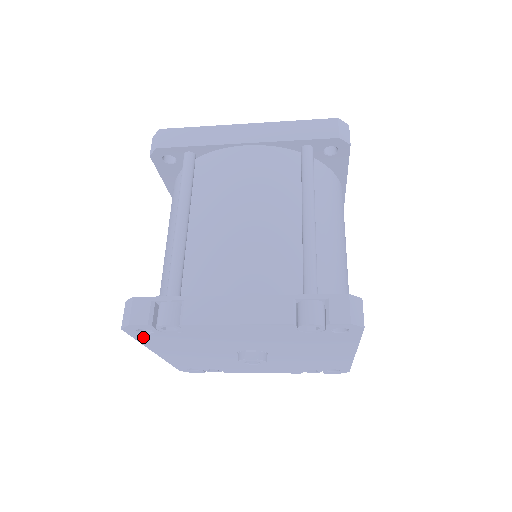
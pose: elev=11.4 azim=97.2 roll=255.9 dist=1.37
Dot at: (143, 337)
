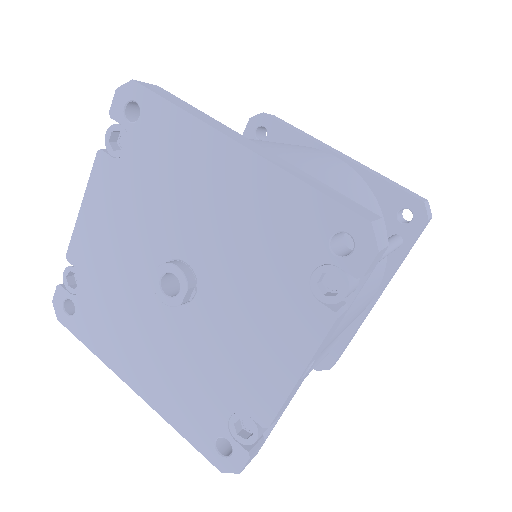
Dot at: (82, 330)
